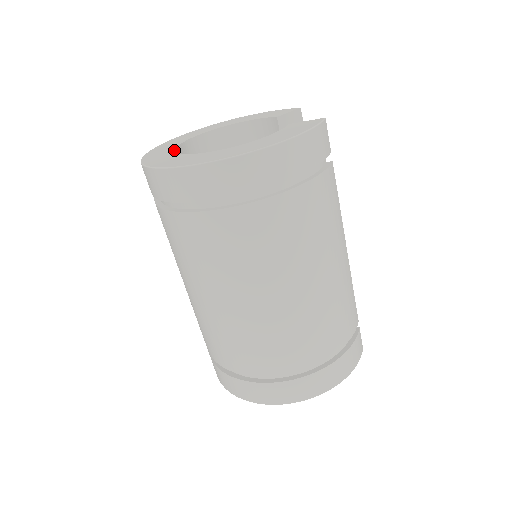
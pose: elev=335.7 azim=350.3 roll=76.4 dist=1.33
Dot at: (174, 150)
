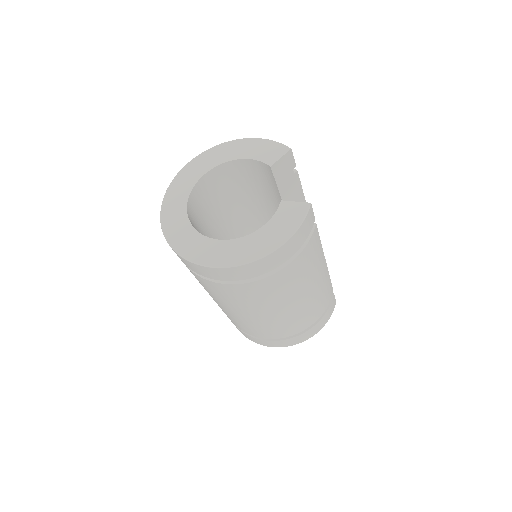
Dot at: (186, 213)
